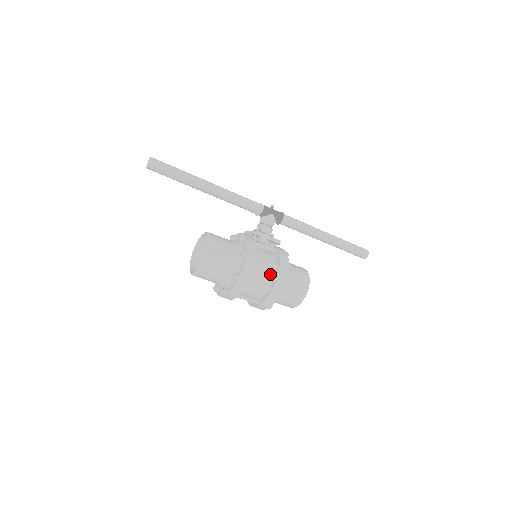
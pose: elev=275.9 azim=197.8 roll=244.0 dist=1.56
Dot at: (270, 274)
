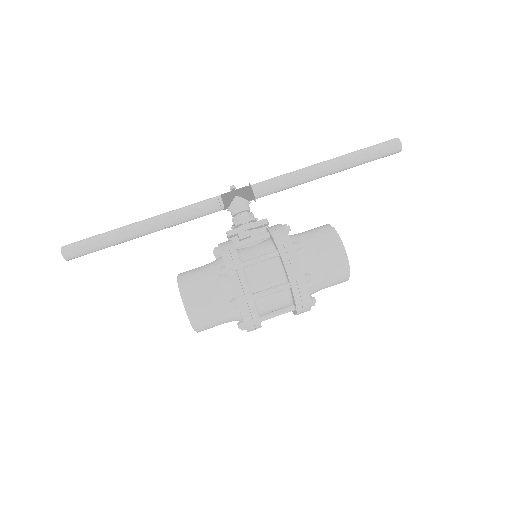
Dot at: (277, 268)
